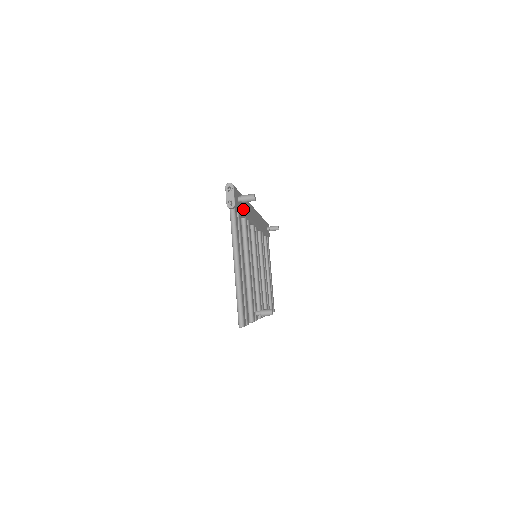
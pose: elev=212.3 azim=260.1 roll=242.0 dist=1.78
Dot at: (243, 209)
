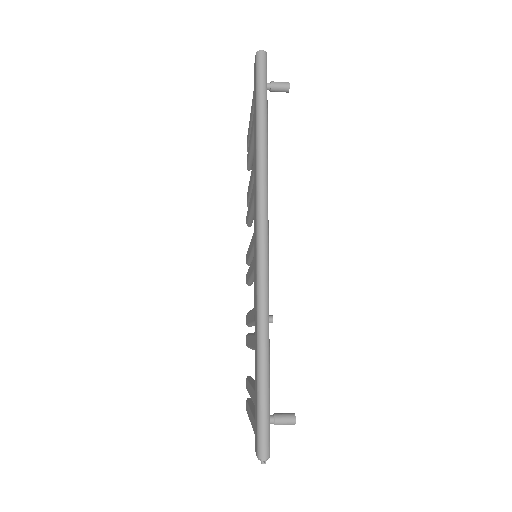
Dot at: occluded
